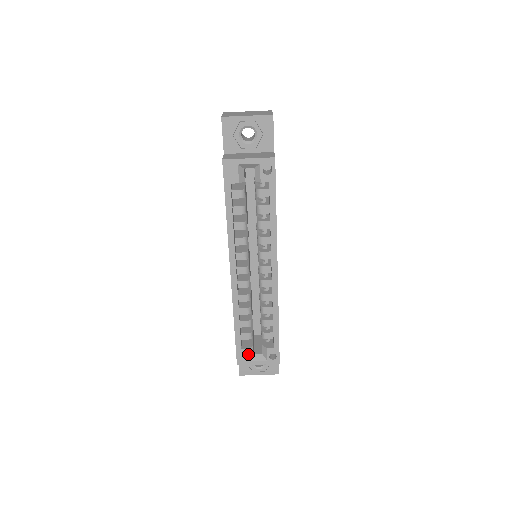
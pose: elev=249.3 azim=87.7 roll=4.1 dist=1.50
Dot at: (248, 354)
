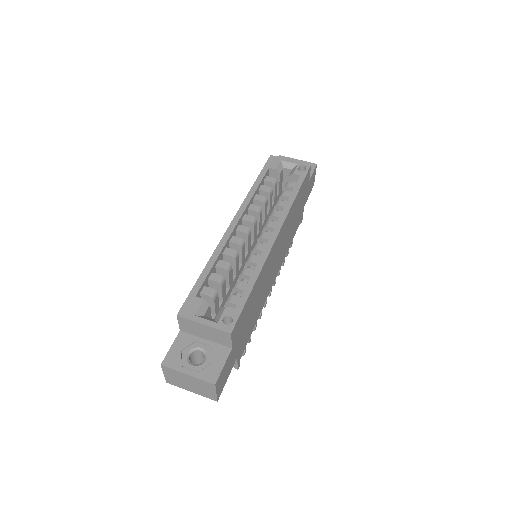
Dot at: (199, 306)
